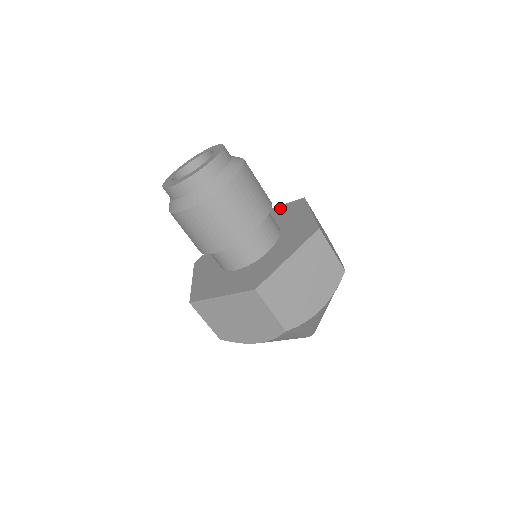
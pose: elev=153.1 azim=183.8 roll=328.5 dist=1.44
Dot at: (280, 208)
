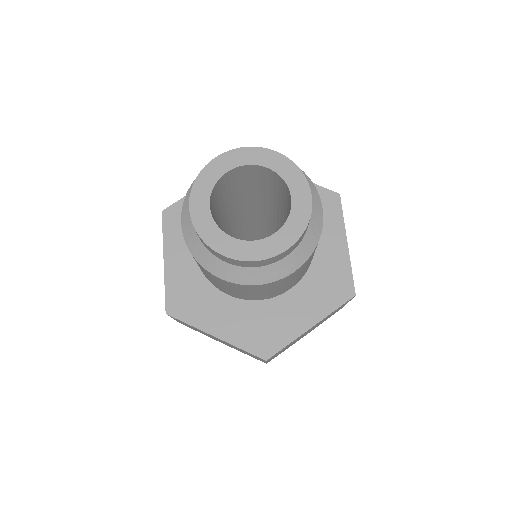
Dot at: (341, 258)
